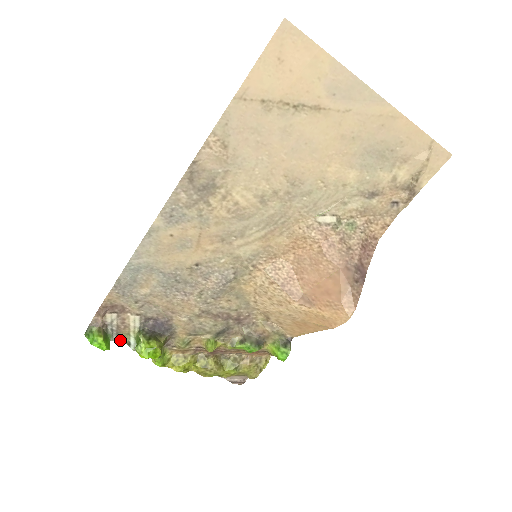
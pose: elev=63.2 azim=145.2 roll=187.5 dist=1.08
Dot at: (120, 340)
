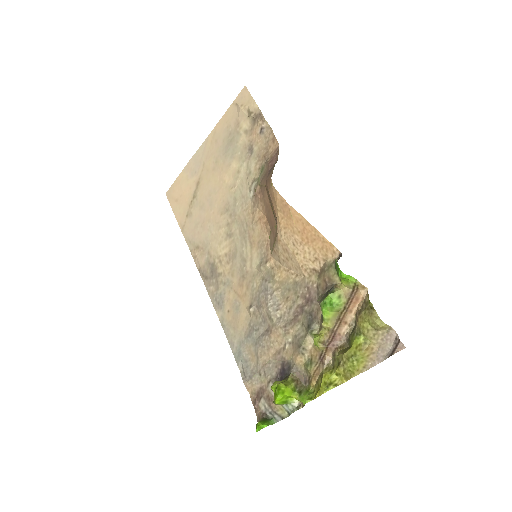
Dot at: (283, 417)
